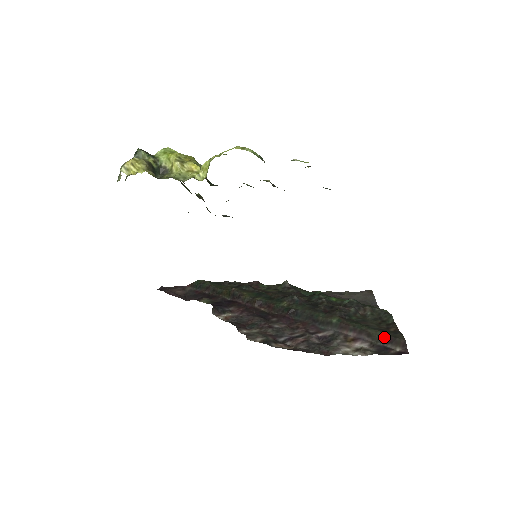
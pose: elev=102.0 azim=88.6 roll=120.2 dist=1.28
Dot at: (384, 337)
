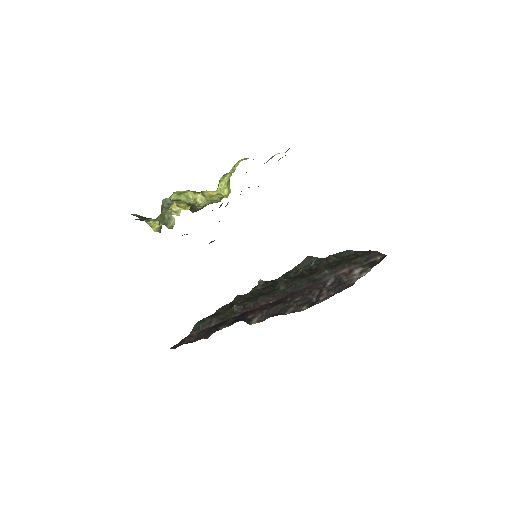
Dot at: (364, 258)
